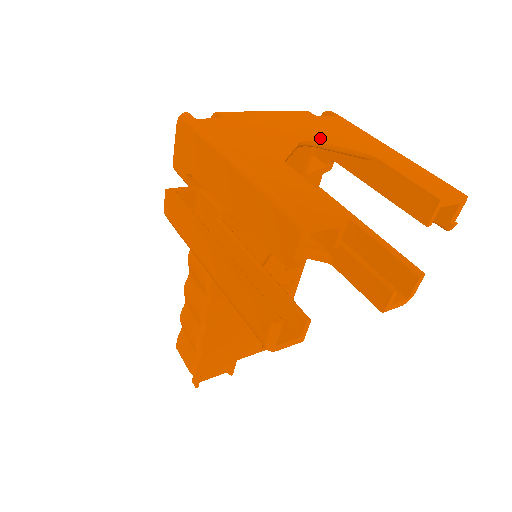
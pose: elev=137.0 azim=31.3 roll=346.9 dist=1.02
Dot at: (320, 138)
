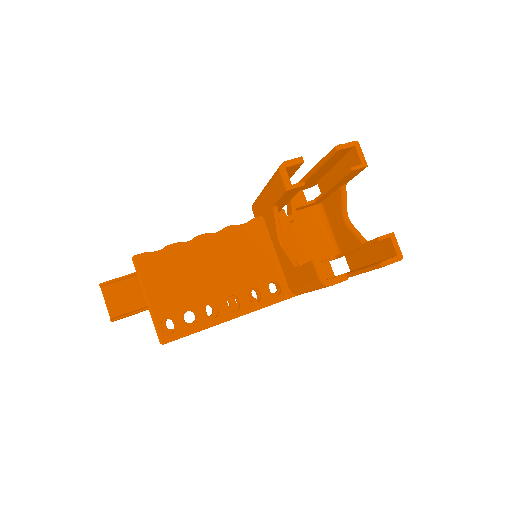
Dot at: occluded
